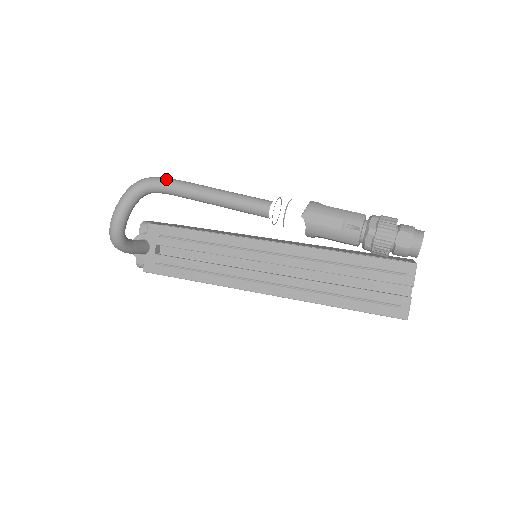
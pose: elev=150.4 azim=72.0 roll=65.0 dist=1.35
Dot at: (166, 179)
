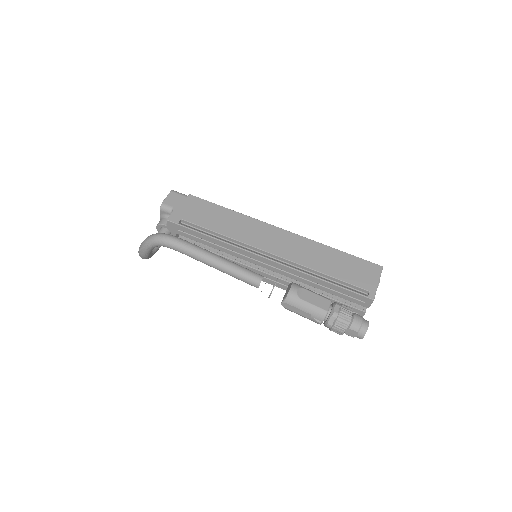
Dot at: (176, 245)
